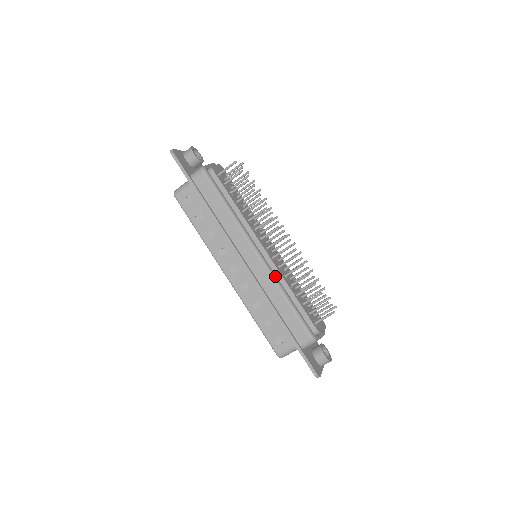
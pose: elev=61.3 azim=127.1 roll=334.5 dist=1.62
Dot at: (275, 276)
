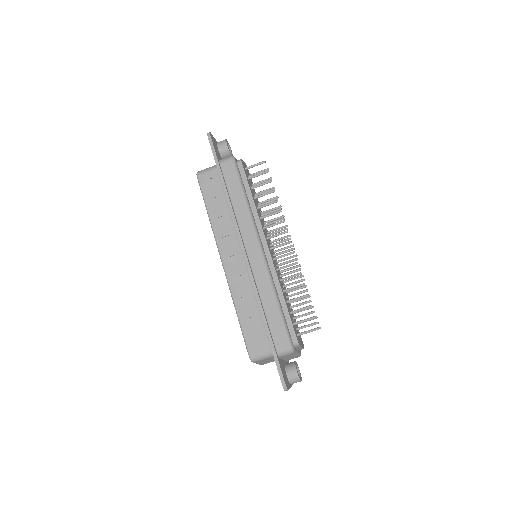
Dot at: (271, 275)
